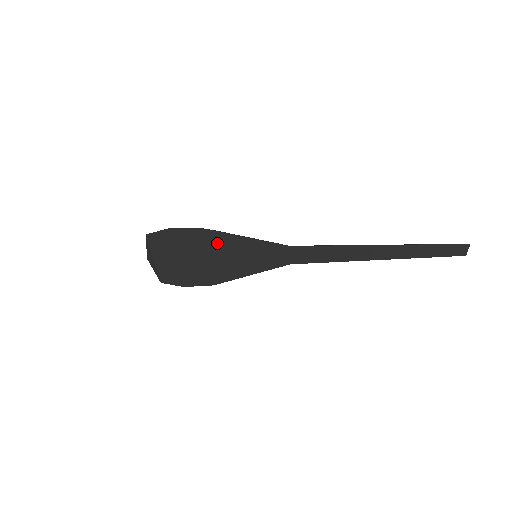
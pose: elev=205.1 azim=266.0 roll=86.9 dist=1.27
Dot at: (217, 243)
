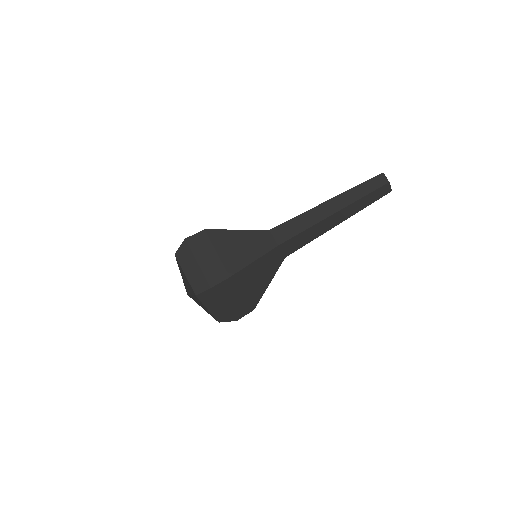
Dot at: (218, 239)
